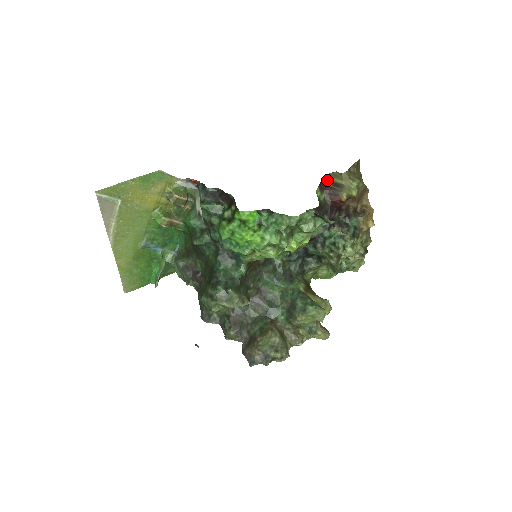
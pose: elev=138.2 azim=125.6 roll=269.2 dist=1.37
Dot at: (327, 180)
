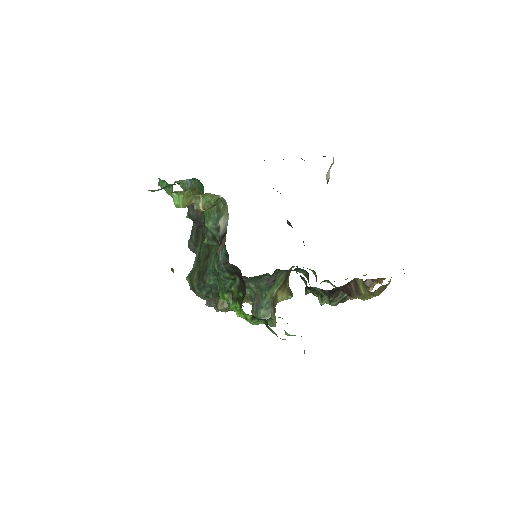
Dot at: (354, 280)
